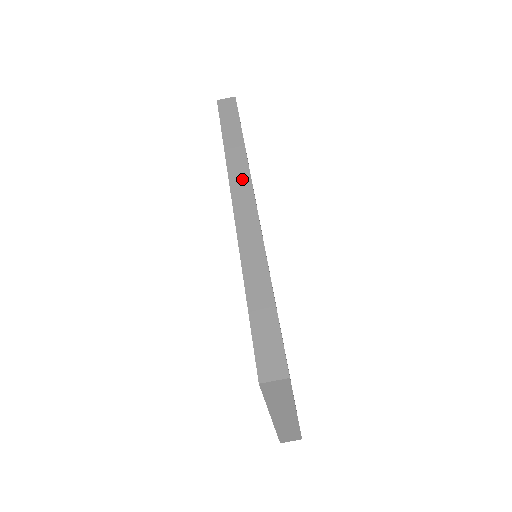
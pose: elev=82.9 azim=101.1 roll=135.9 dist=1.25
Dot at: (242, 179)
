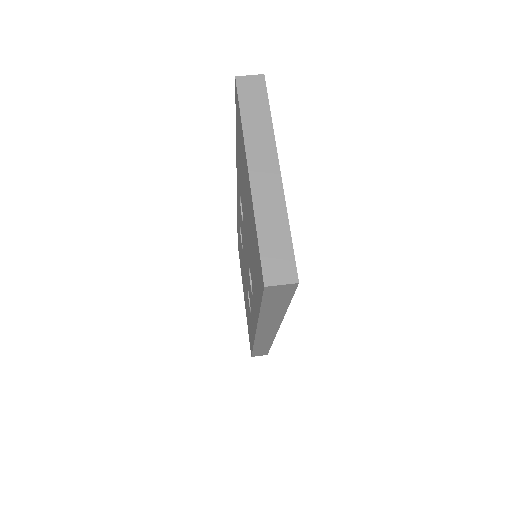
Dot at: occluded
